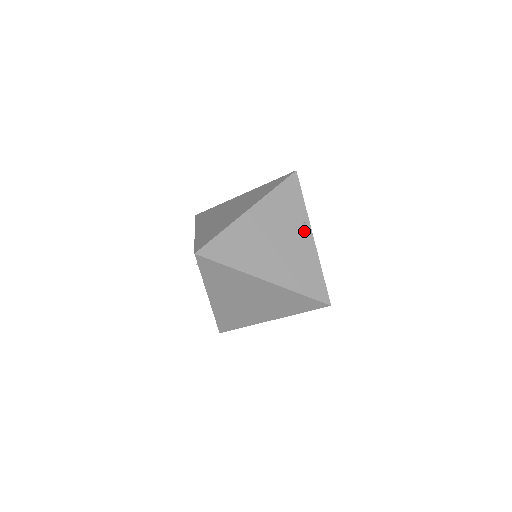
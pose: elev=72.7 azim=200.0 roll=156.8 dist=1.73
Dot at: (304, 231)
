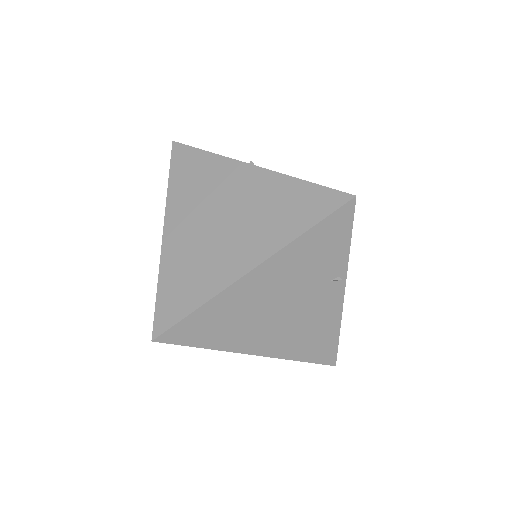
Dot at: (333, 289)
